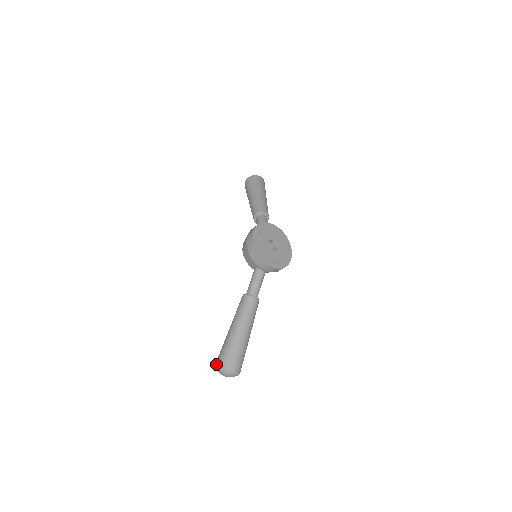
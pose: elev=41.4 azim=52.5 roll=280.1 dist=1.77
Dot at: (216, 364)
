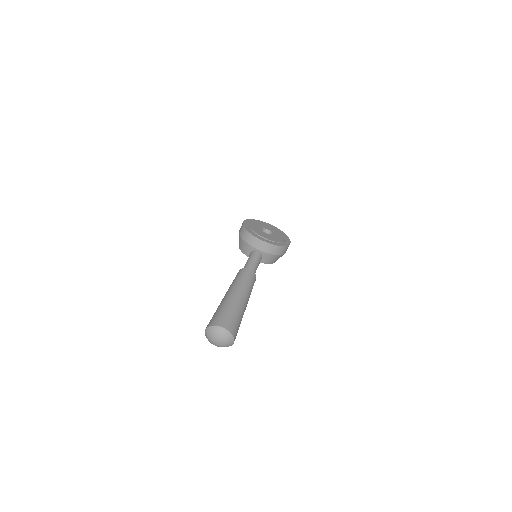
Dot at: (205, 329)
